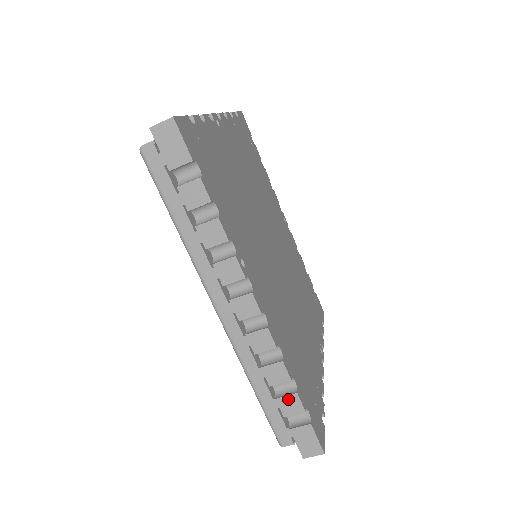
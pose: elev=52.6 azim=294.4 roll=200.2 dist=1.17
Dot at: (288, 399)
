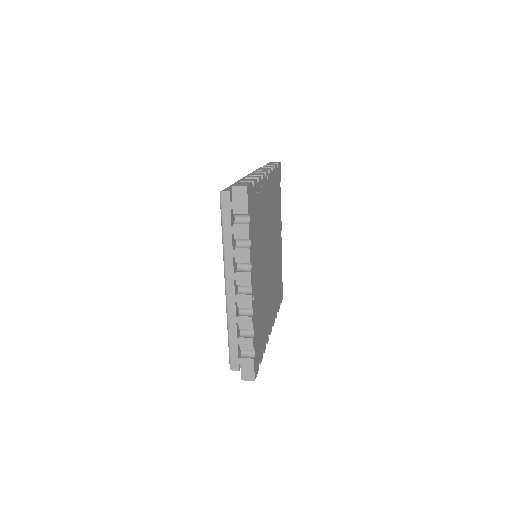
Dot at: occluded
